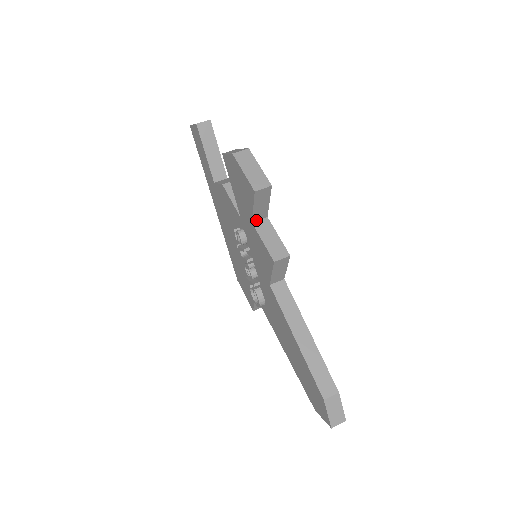
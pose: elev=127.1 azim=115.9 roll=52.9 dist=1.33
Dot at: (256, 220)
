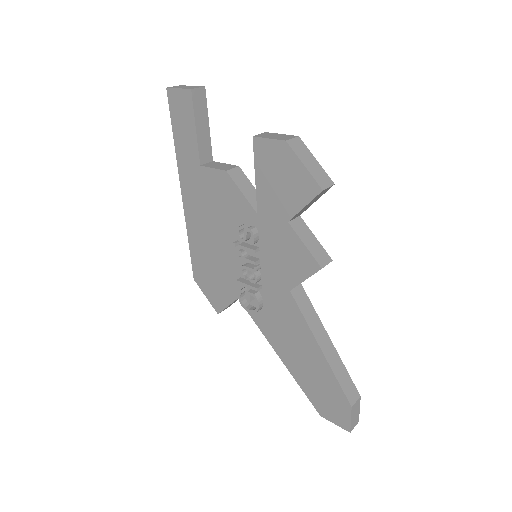
Dot at: (292, 219)
